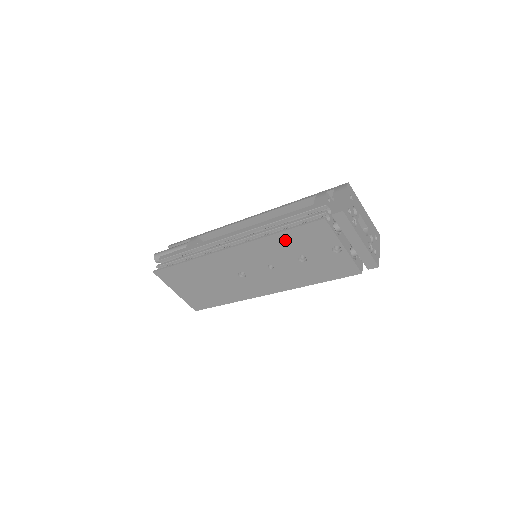
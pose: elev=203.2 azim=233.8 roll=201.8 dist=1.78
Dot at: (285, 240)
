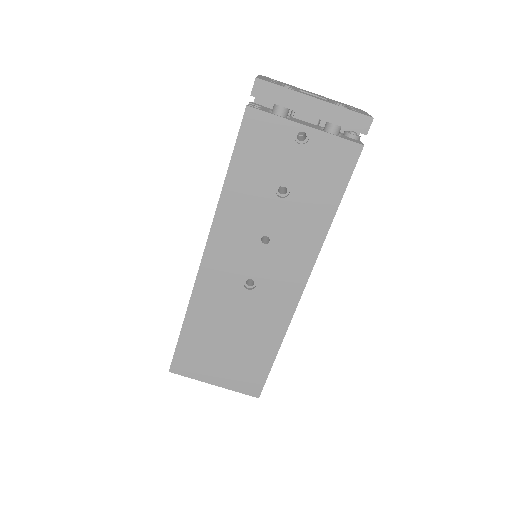
Dot at: (241, 182)
